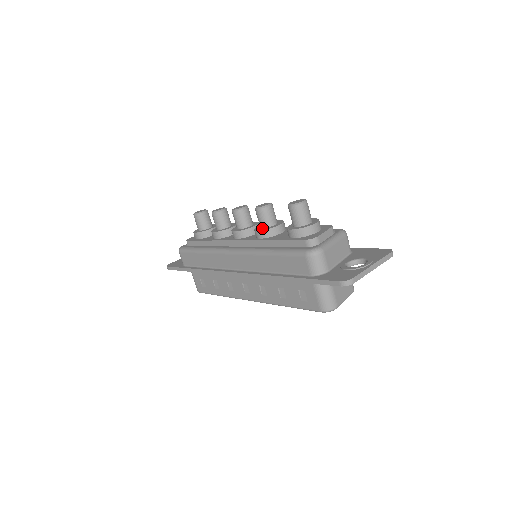
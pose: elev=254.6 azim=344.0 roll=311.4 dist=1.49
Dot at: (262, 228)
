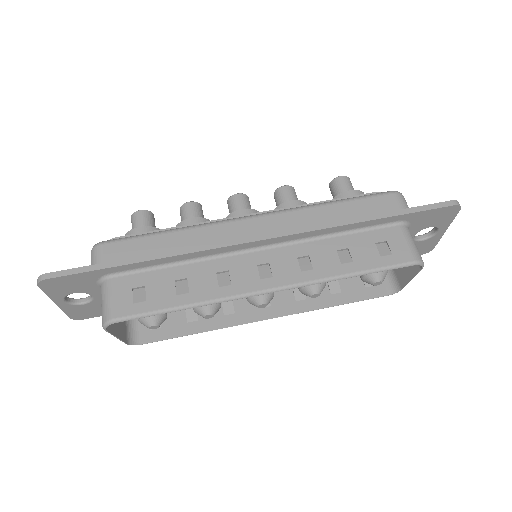
Dot at: occluded
